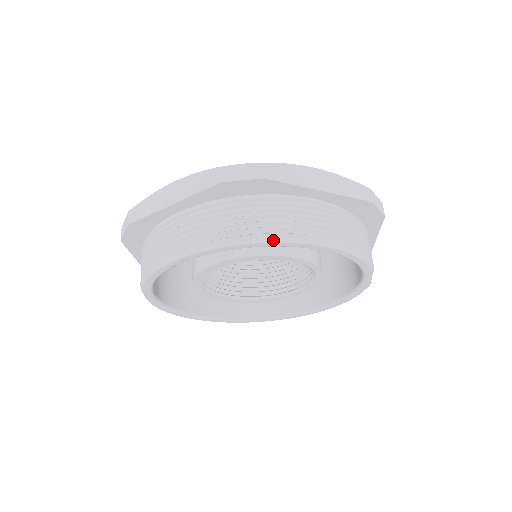
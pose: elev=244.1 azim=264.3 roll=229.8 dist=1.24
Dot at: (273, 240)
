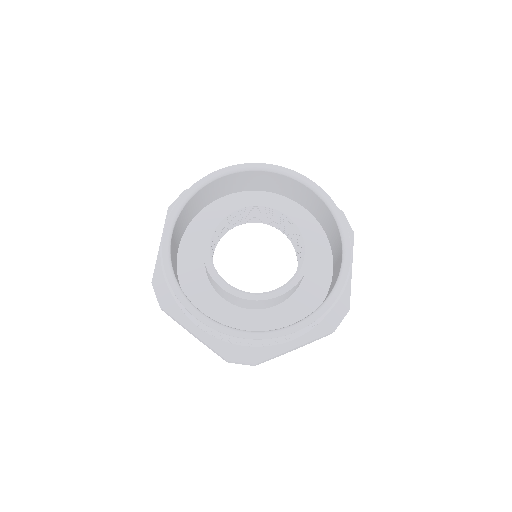
Dot at: (283, 168)
